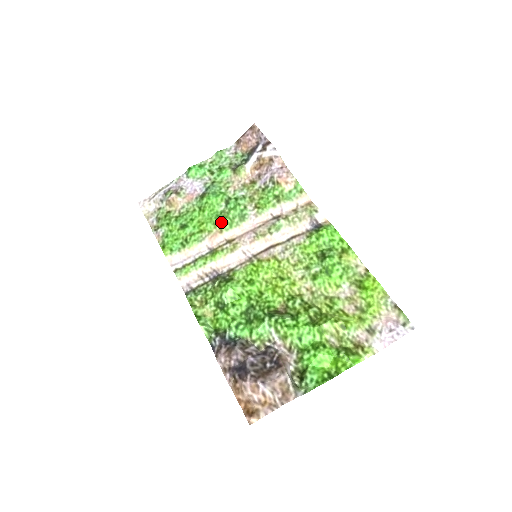
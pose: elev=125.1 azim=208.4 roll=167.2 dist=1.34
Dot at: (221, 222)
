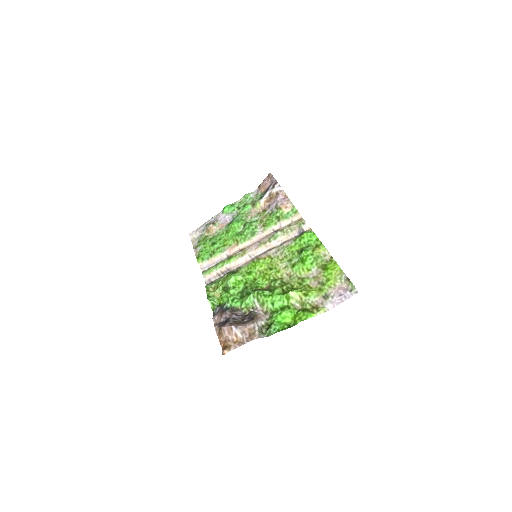
Dot at: (238, 238)
